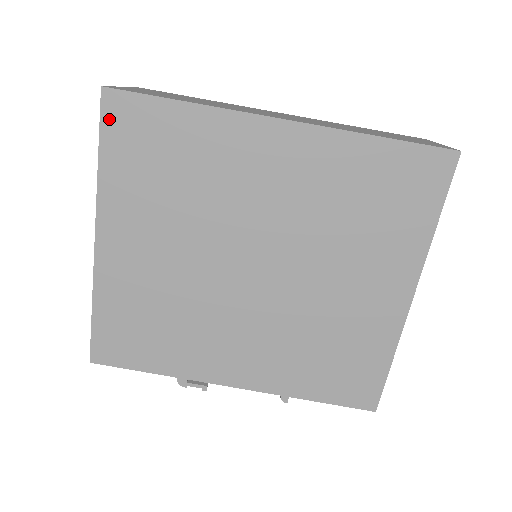
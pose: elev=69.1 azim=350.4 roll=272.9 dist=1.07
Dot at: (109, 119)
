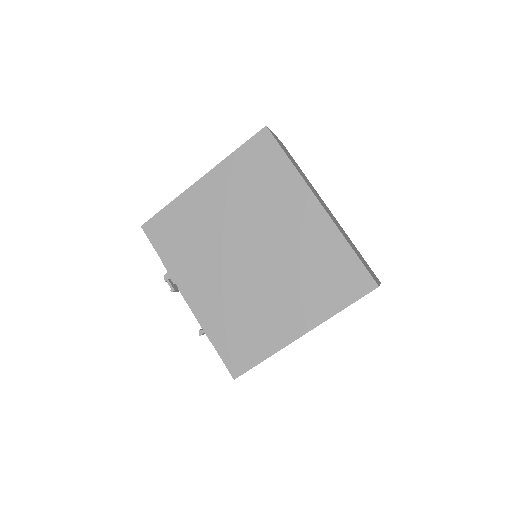
Dot at: (256, 139)
